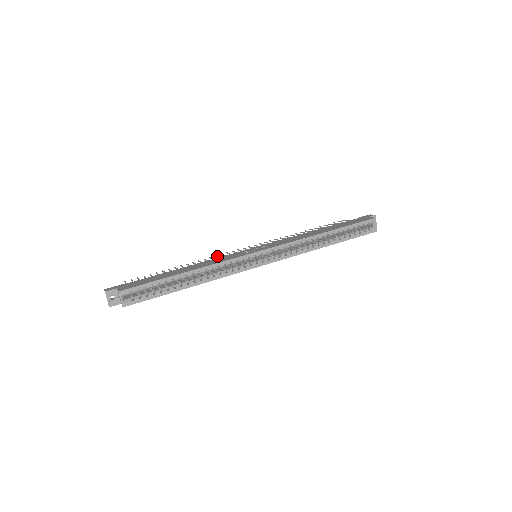
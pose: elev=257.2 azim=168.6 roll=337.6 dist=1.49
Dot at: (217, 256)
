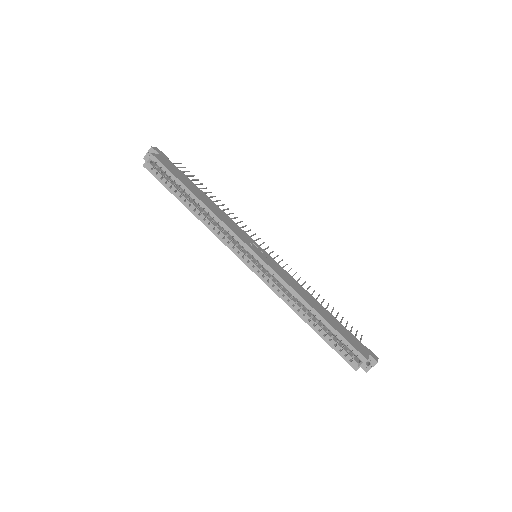
Dot at: occluded
